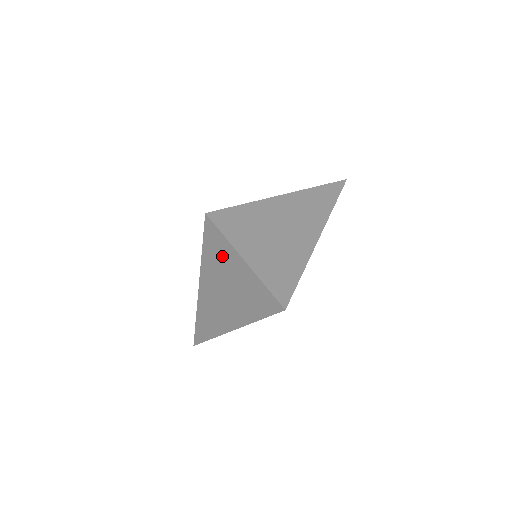
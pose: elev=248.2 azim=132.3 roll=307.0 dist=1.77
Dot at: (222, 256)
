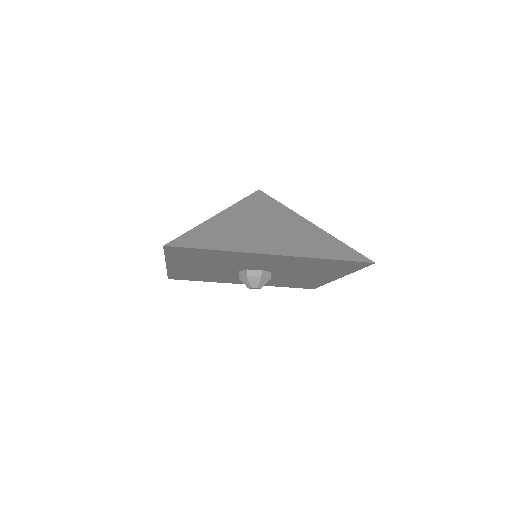
Dot at: occluded
